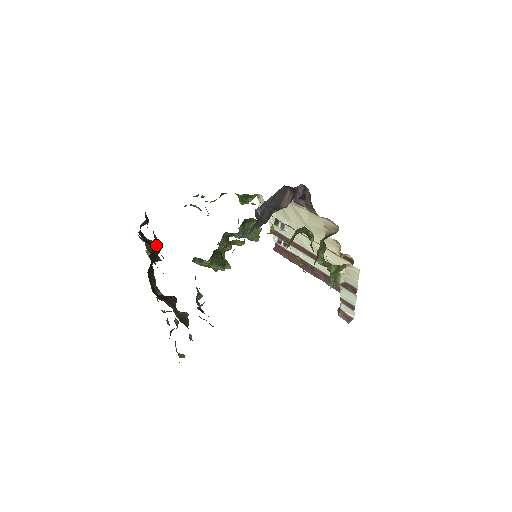
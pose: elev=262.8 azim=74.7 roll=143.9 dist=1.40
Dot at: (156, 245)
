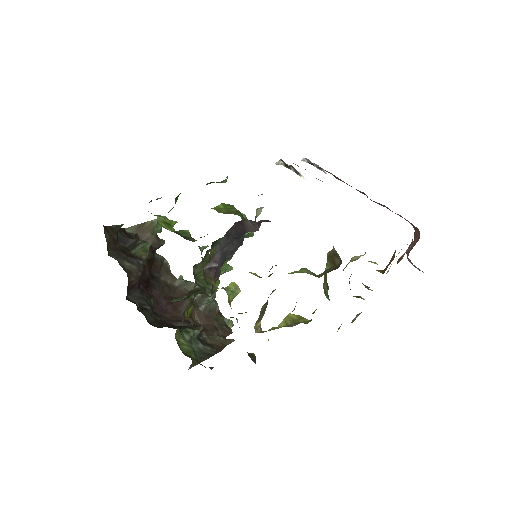
Dot at: (130, 278)
